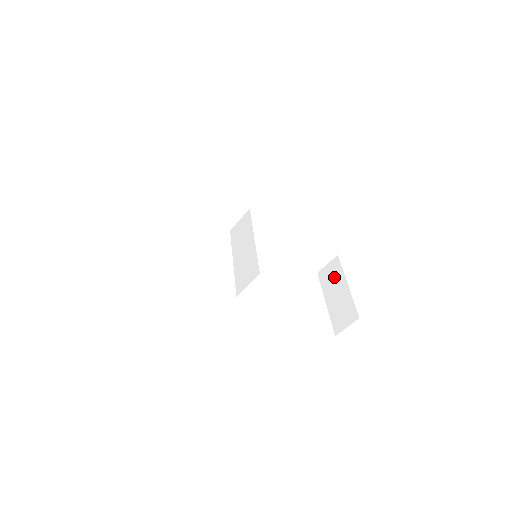
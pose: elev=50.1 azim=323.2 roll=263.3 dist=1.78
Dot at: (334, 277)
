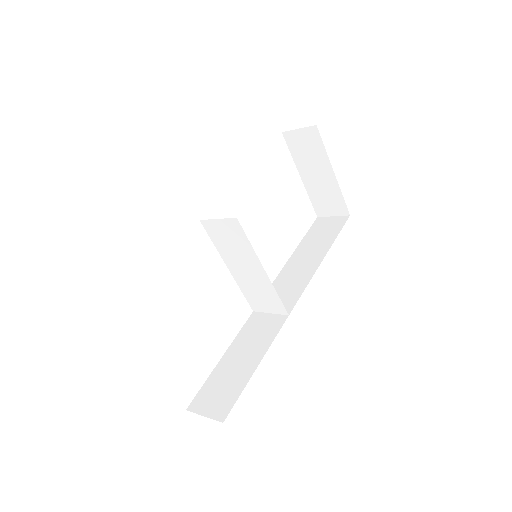
Dot at: (312, 154)
